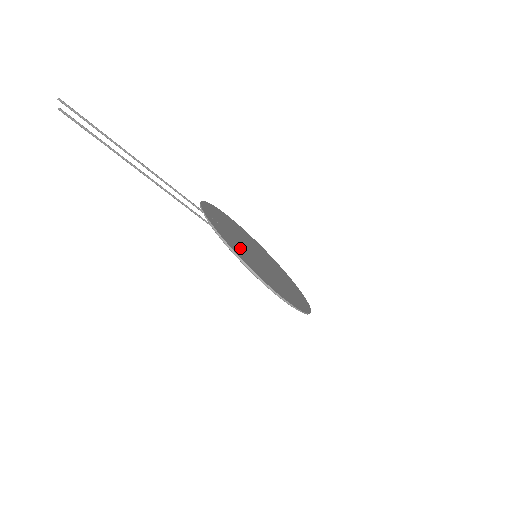
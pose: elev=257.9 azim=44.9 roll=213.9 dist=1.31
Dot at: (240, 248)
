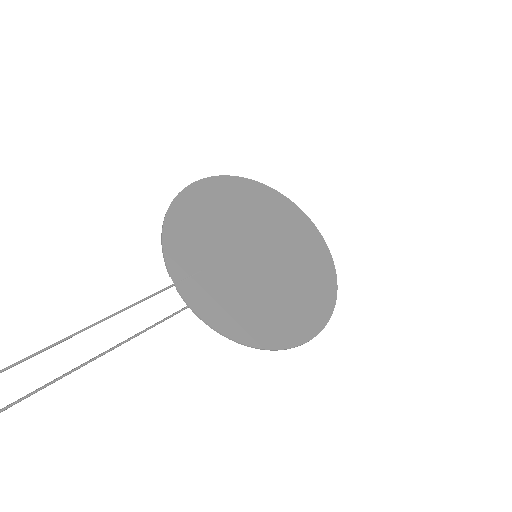
Dot at: (236, 298)
